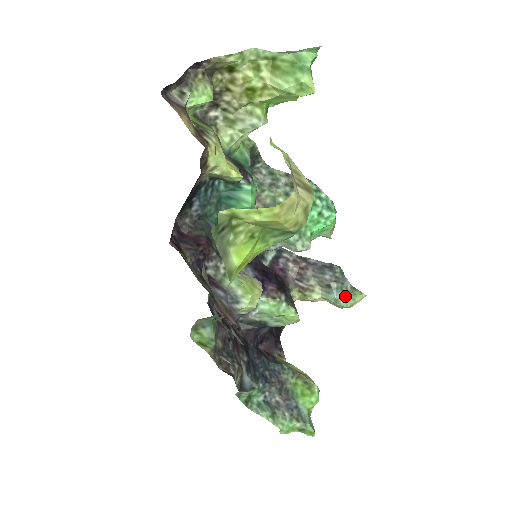
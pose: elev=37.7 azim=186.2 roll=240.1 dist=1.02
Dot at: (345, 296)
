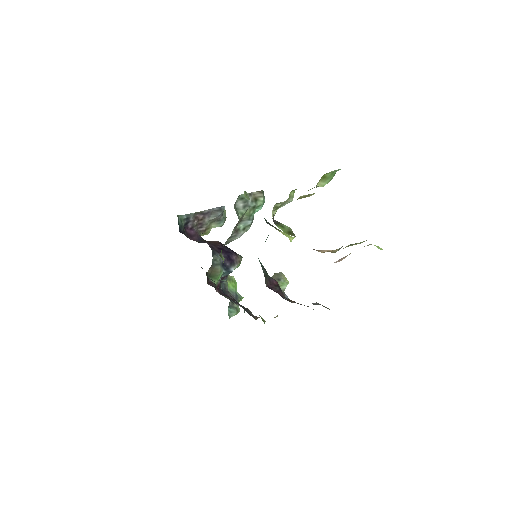
Dot at: (225, 219)
